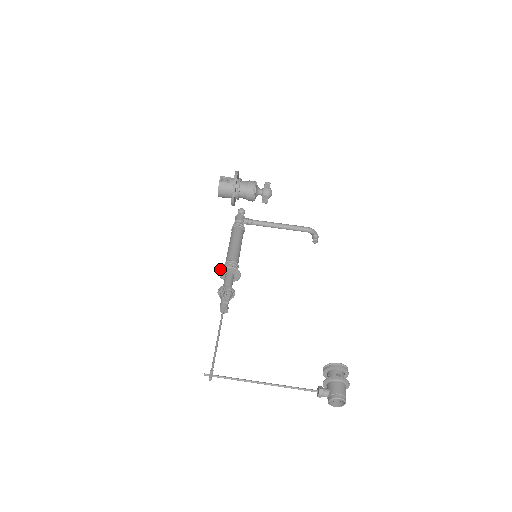
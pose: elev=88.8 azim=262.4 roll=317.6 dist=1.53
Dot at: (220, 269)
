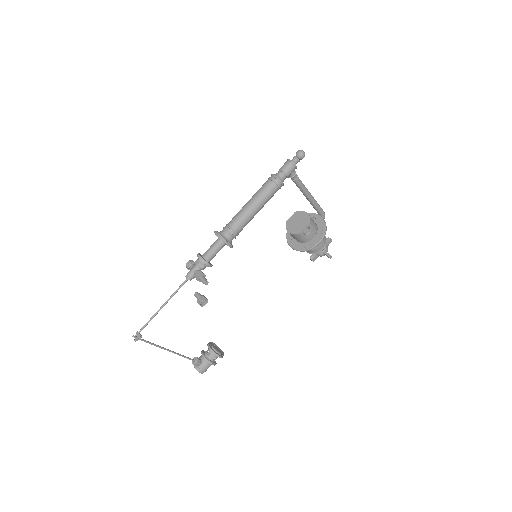
Dot at: (220, 238)
